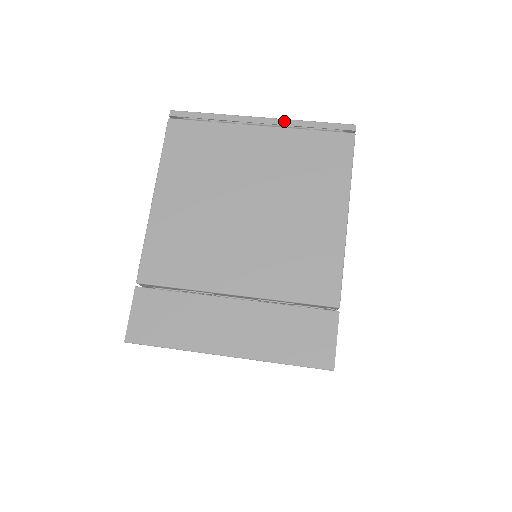
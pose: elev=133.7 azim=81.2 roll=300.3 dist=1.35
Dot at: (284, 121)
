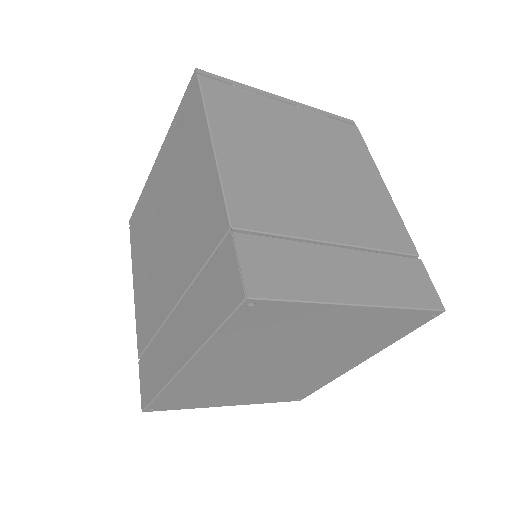
Dot at: (303, 105)
